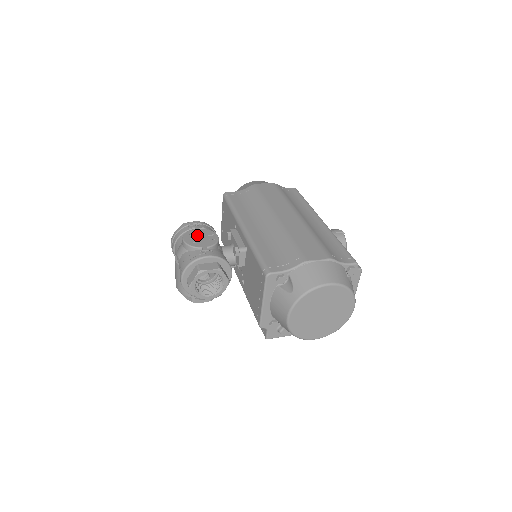
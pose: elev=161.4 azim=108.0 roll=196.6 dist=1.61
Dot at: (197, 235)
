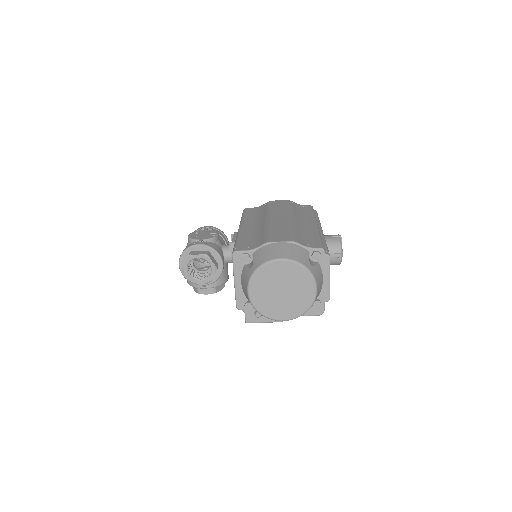
Dot at: (201, 233)
